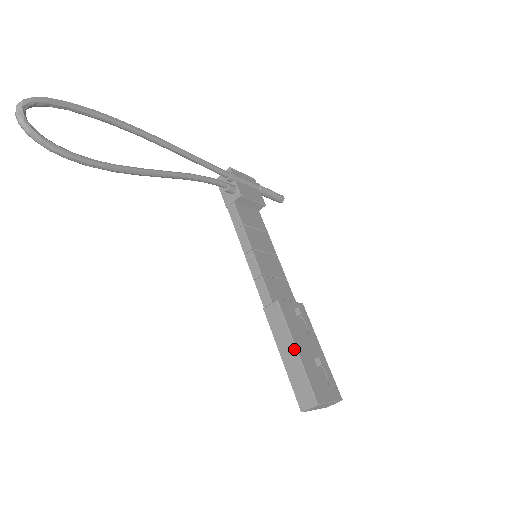
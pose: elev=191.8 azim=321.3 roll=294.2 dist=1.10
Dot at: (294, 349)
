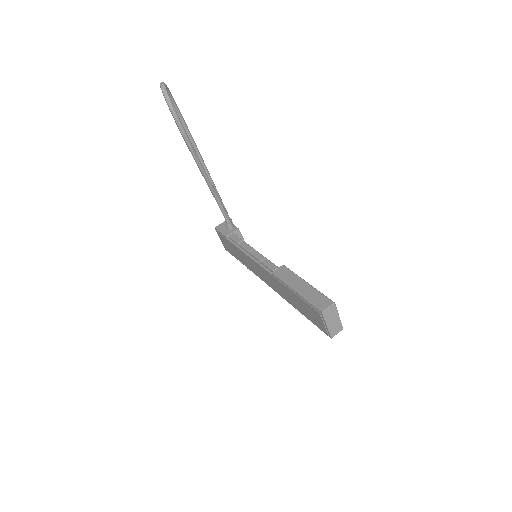
Dot at: (305, 282)
